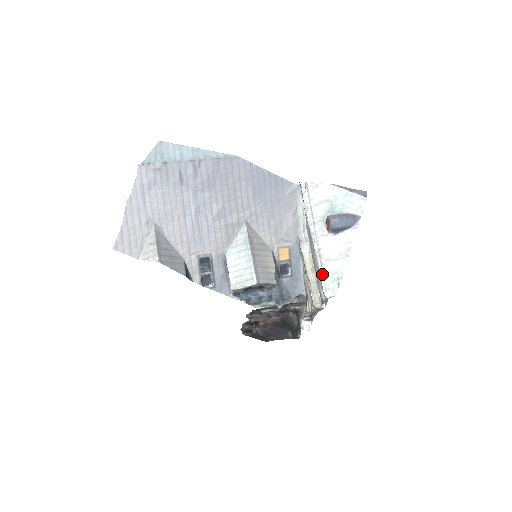
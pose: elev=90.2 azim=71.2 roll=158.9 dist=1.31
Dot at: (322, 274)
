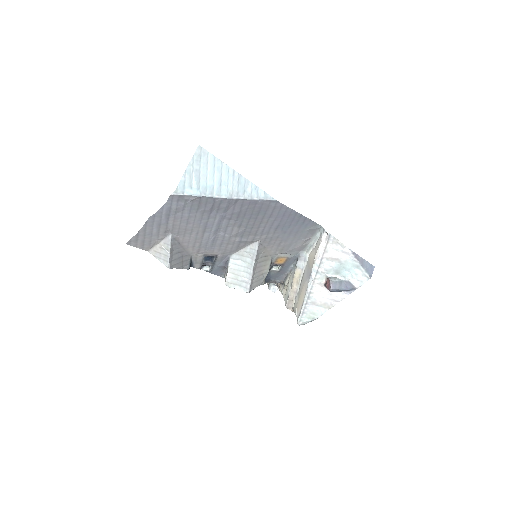
Dot at: (303, 310)
